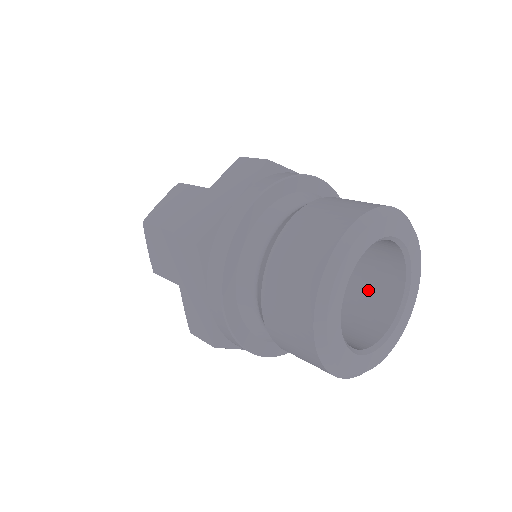
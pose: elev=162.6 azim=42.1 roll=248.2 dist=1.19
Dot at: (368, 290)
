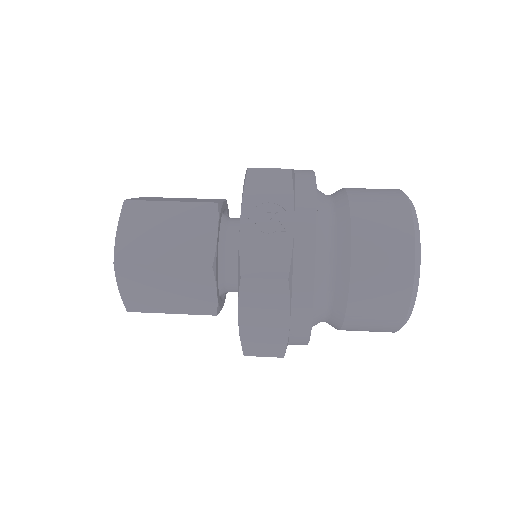
Dot at: occluded
